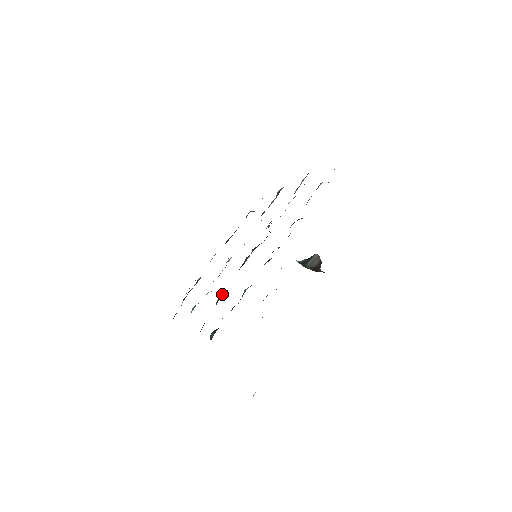
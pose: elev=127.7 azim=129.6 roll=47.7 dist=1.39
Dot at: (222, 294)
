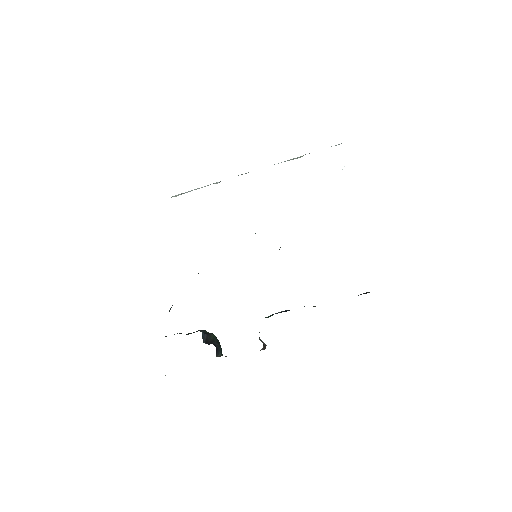
Dot at: occluded
